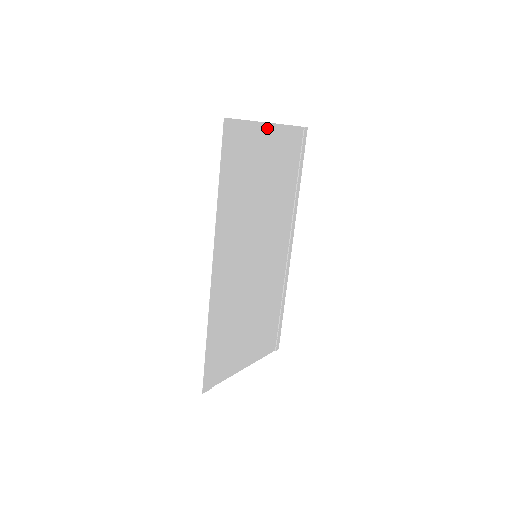
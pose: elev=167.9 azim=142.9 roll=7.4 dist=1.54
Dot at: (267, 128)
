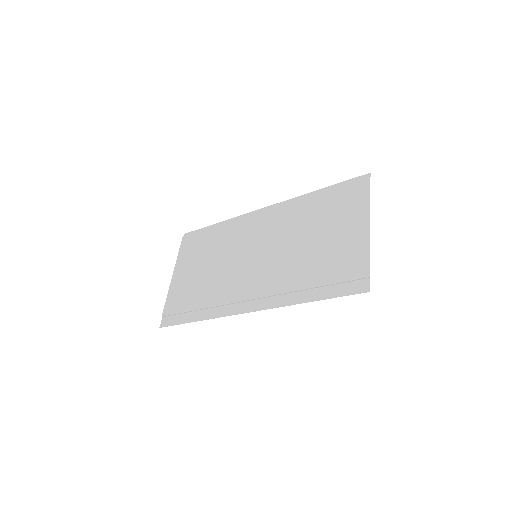
Dot at: (365, 231)
